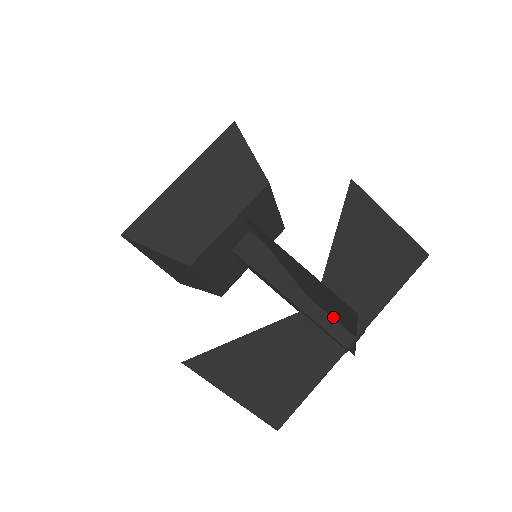
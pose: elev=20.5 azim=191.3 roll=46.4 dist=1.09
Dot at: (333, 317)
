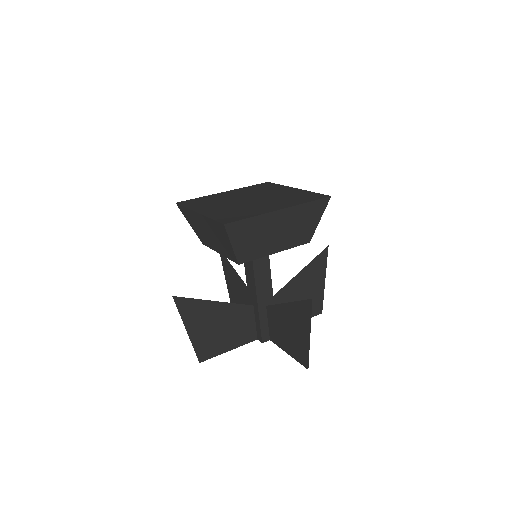
Dot at: (253, 325)
